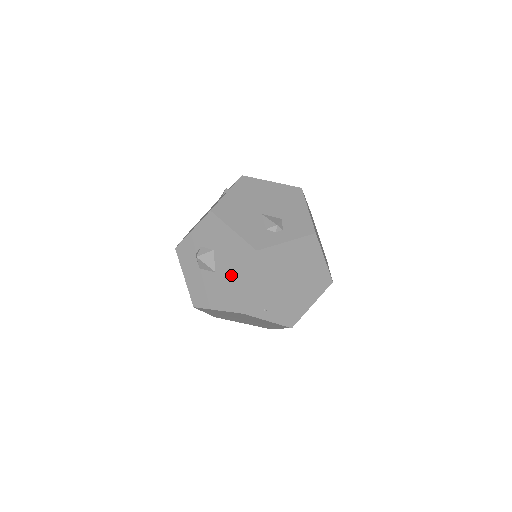
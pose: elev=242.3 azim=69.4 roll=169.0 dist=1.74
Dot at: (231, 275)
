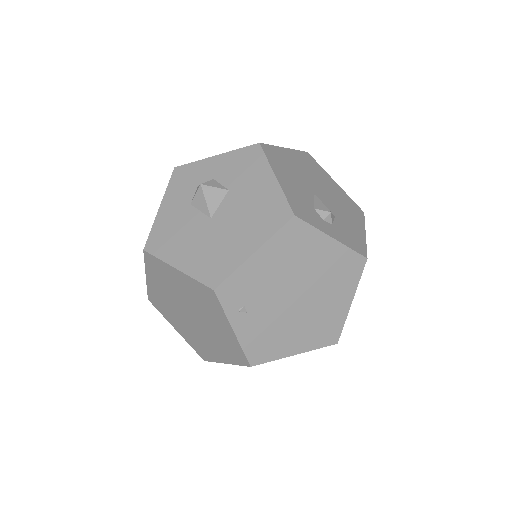
Dot at: (232, 231)
